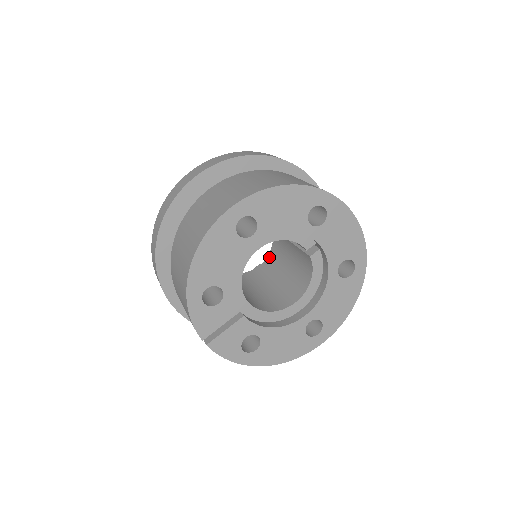
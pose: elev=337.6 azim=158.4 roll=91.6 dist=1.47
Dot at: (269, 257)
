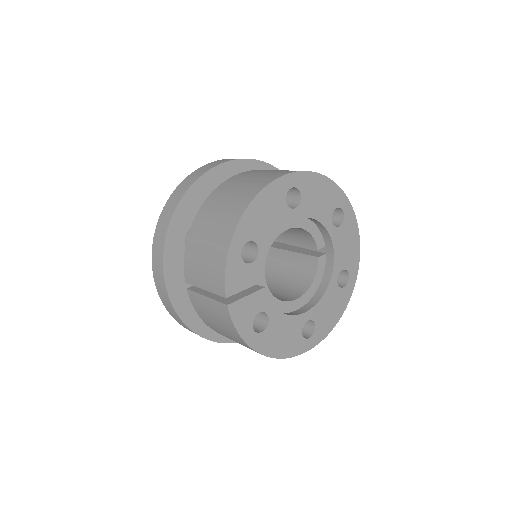
Dot at: occluded
